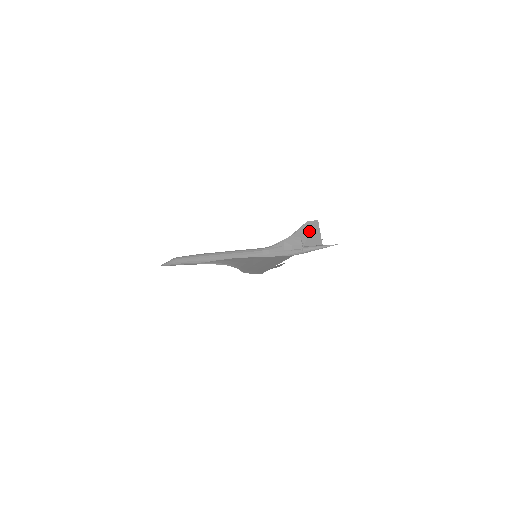
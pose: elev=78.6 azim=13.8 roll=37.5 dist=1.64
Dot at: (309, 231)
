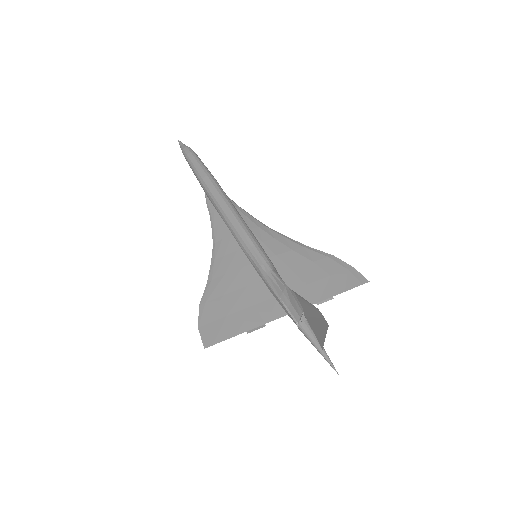
Dot at: (316, 316)
